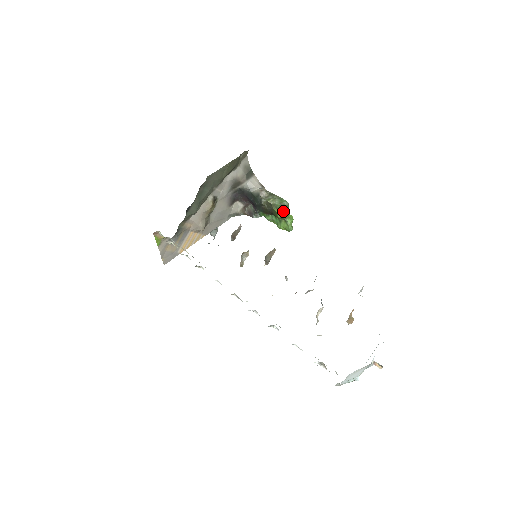
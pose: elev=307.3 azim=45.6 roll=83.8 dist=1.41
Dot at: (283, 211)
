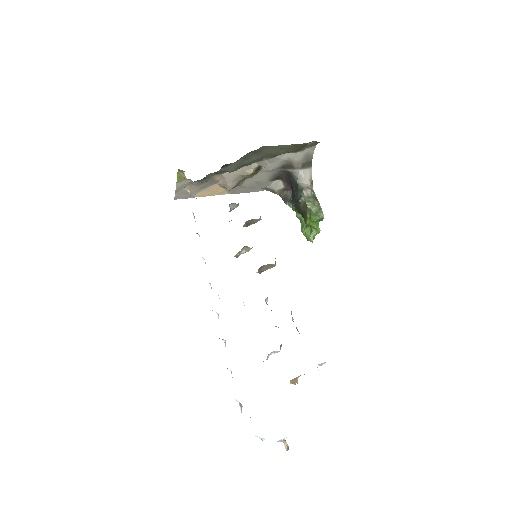
Dot at: (314, 221)
